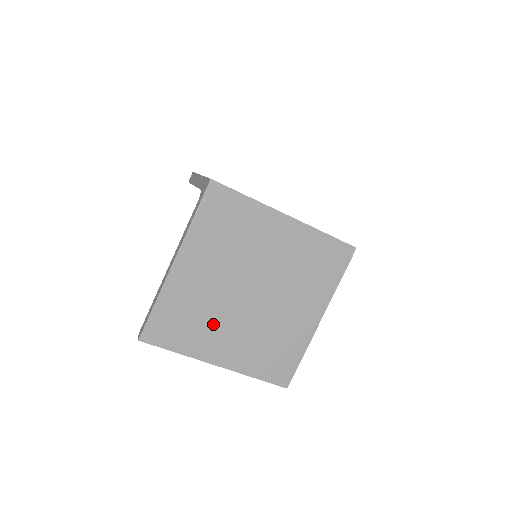
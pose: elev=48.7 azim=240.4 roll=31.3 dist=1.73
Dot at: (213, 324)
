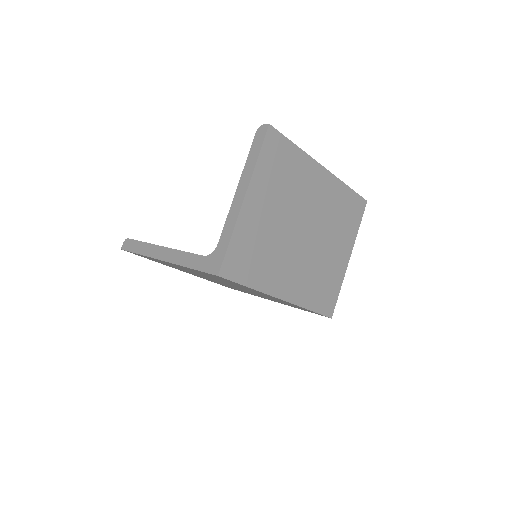
Dot at: (186, 271)
